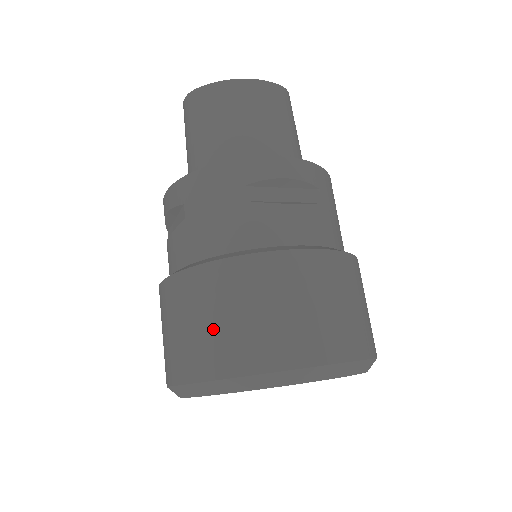
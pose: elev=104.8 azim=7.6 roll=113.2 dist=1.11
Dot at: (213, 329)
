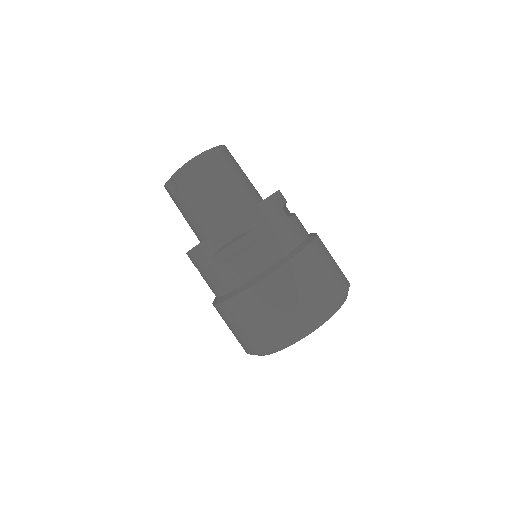
Dot at: (319, 286)
